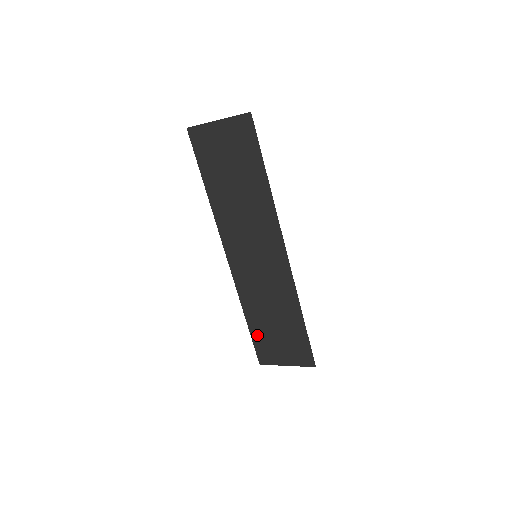
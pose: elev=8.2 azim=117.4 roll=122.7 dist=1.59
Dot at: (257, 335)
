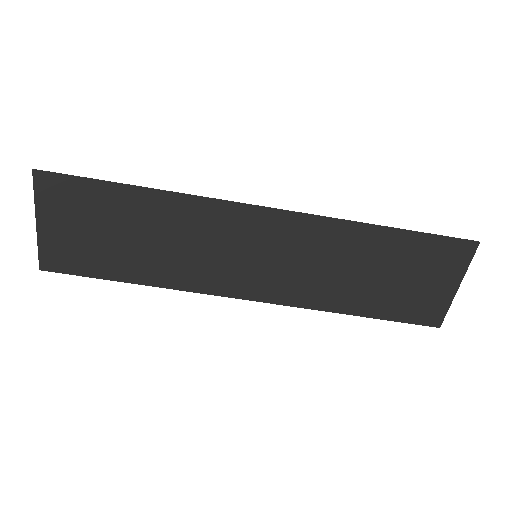
Dot at: (387, 310)
